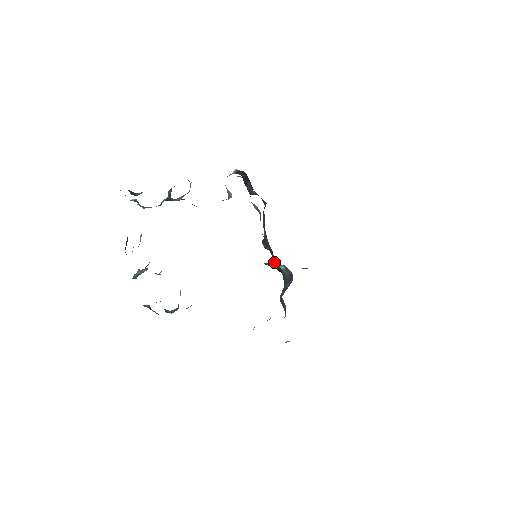
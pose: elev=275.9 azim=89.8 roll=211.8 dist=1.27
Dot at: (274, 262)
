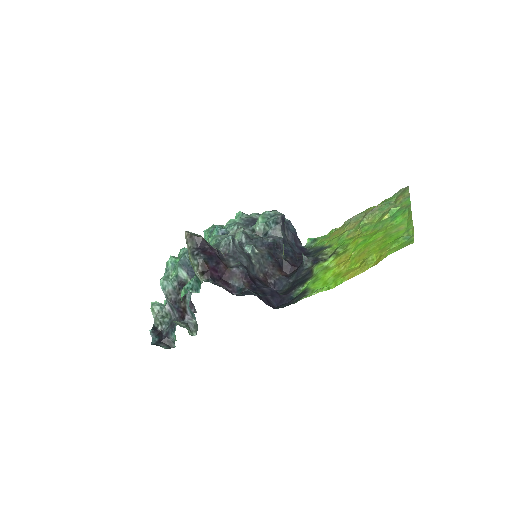
Dot at: (273, 252)
